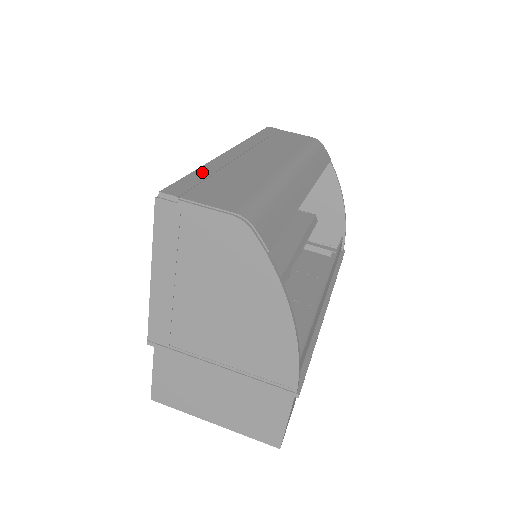
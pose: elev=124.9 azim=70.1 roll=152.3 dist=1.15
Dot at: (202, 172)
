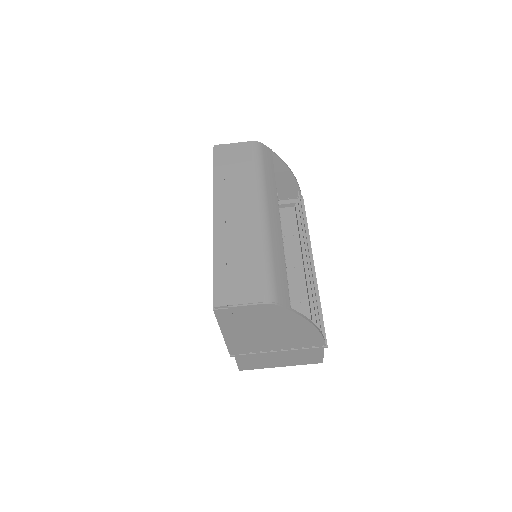
Dot at: (220, 263)
